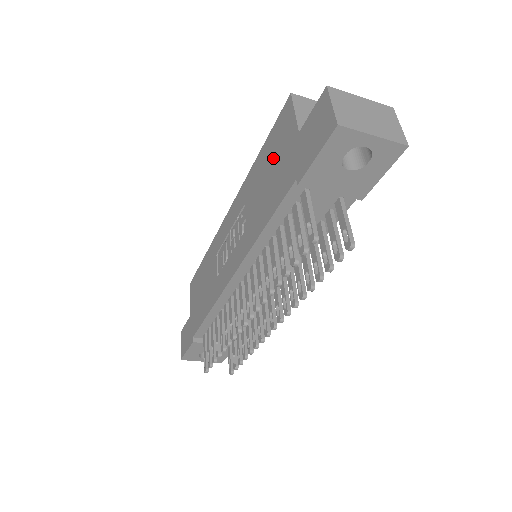
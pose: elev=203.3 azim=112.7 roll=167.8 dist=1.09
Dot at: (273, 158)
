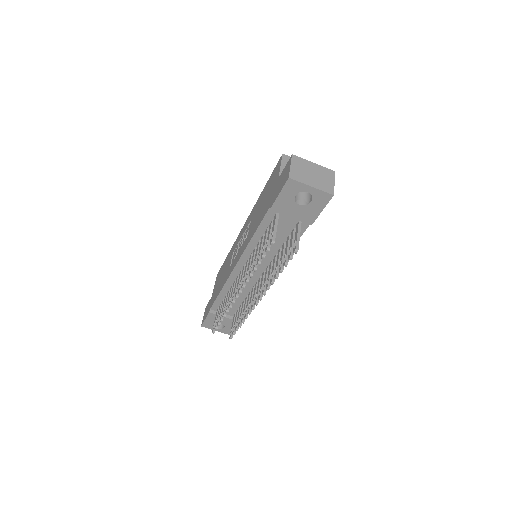
Dot at: (267, 192)
